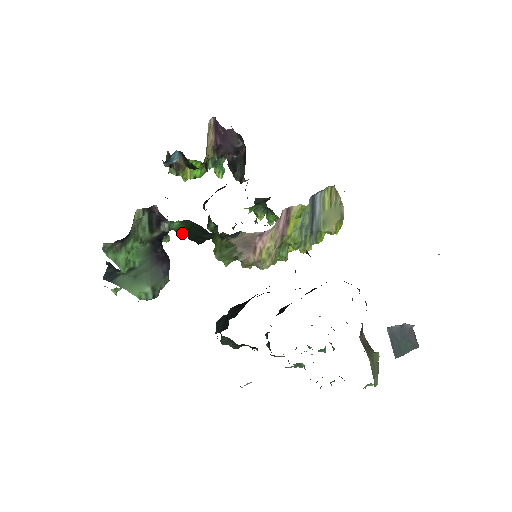
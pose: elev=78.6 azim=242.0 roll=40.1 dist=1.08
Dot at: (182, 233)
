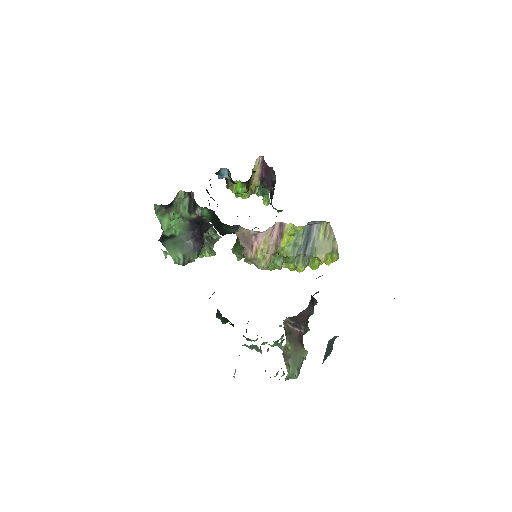
Dot at: (211, 222)
